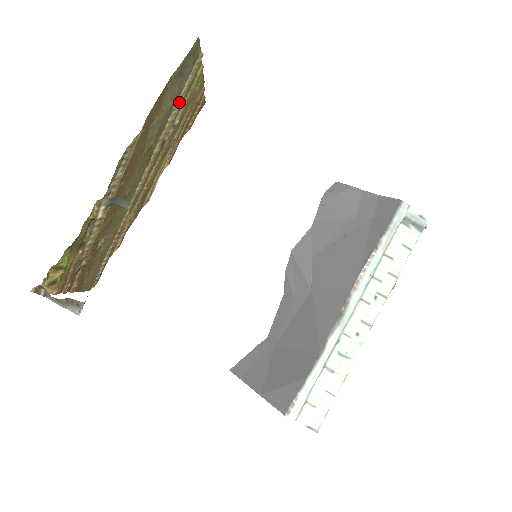
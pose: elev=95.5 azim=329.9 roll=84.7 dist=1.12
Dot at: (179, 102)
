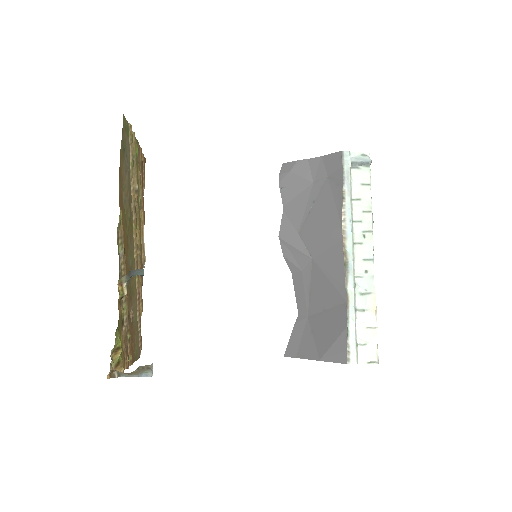
Dot at: (132, 171)
